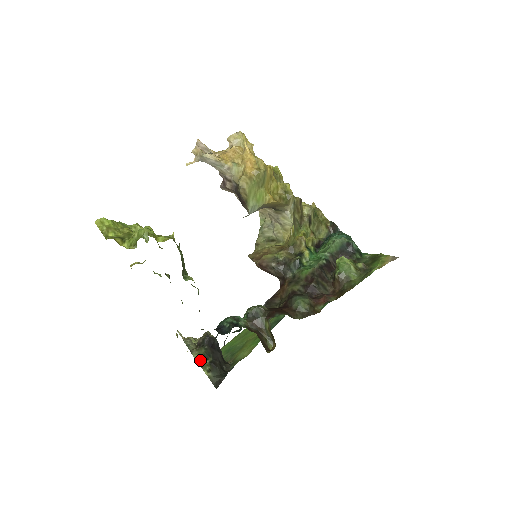
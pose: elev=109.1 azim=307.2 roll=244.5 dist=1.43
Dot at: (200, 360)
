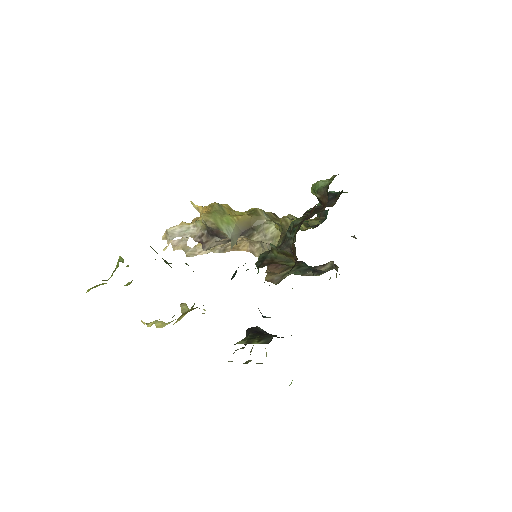
Dot at: (246, 341)
